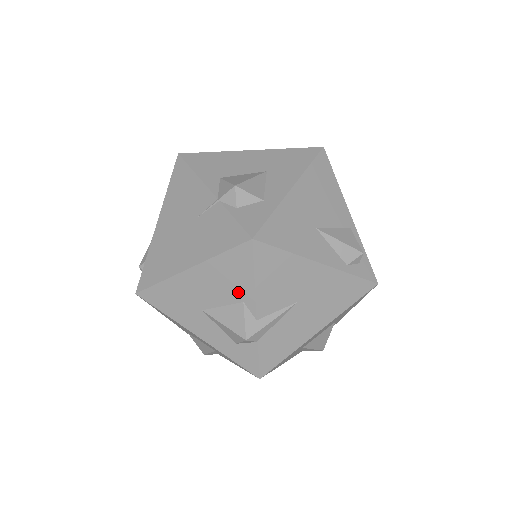
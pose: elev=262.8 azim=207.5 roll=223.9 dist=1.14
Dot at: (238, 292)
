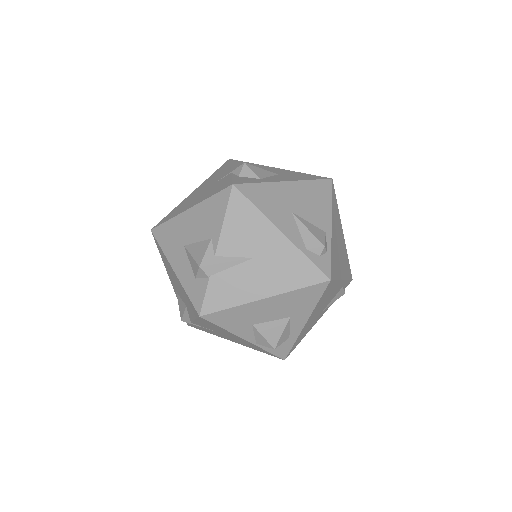
Dot at: (211, 230)
